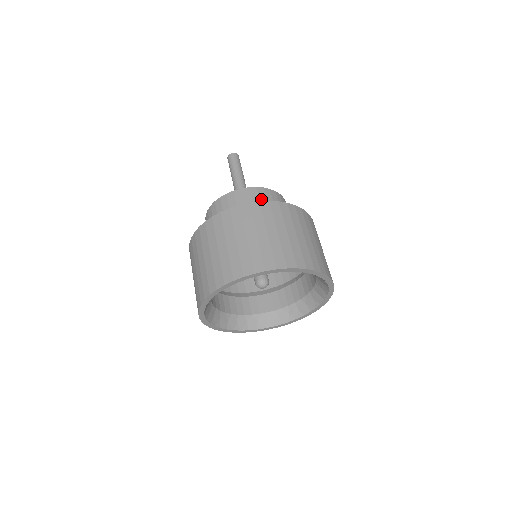
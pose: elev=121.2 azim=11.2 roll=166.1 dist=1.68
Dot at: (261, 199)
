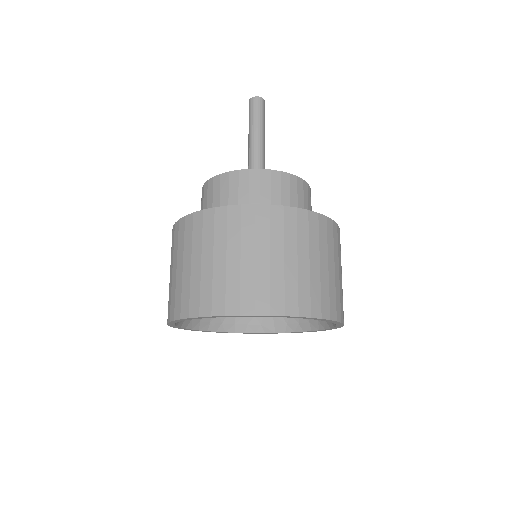
Dot at: occluded
